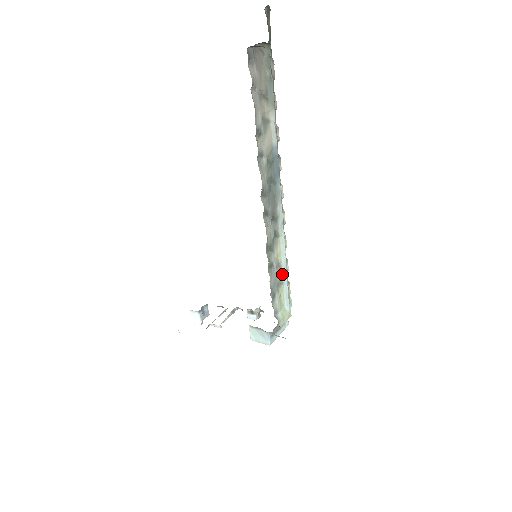
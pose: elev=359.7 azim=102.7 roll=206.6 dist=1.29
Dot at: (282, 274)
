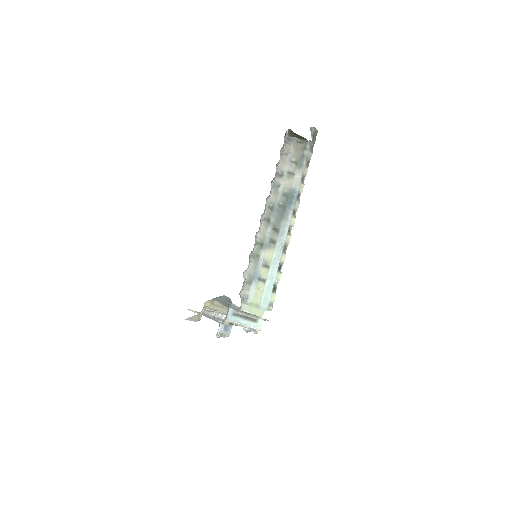
Dot at: (268, 275)
